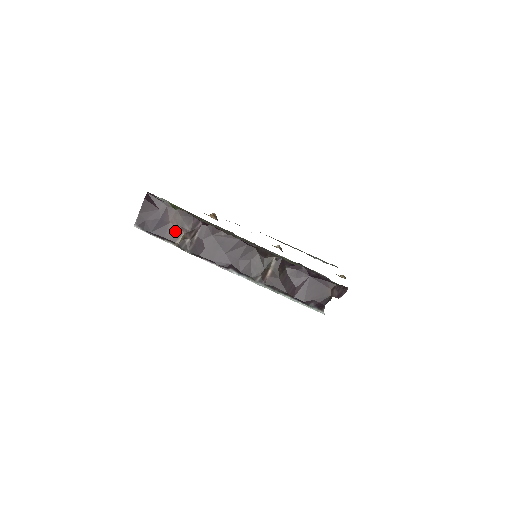
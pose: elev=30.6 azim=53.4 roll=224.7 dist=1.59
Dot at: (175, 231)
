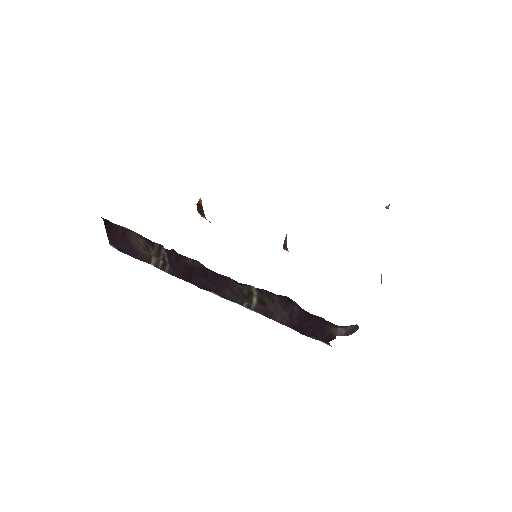
Dot at: (144, 254)
